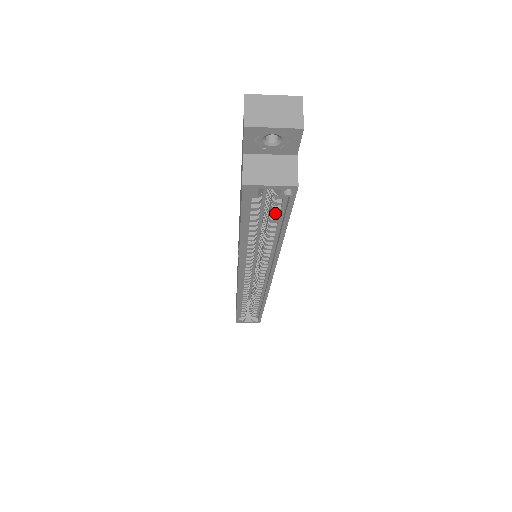
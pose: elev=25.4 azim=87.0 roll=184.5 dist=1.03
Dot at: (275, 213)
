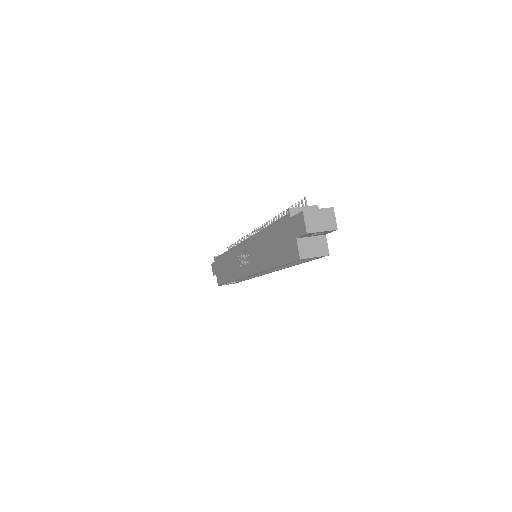
Dot at: occluded
